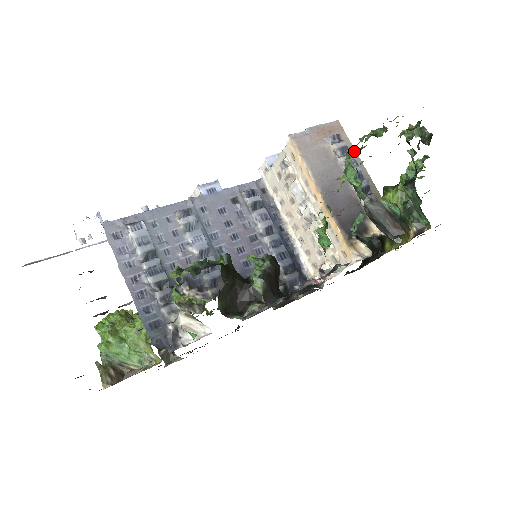
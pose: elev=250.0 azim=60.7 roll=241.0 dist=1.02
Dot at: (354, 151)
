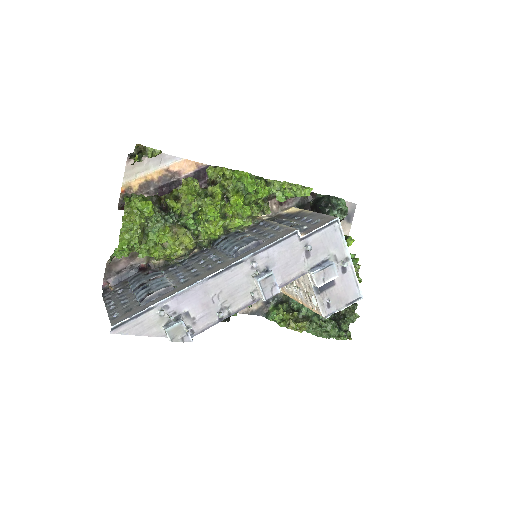
Dot at: (323, 329)
